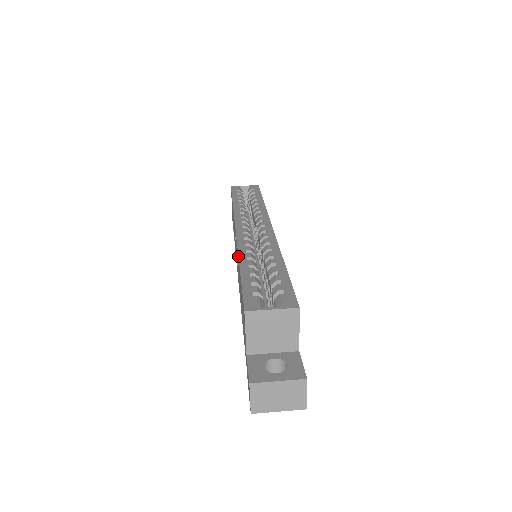
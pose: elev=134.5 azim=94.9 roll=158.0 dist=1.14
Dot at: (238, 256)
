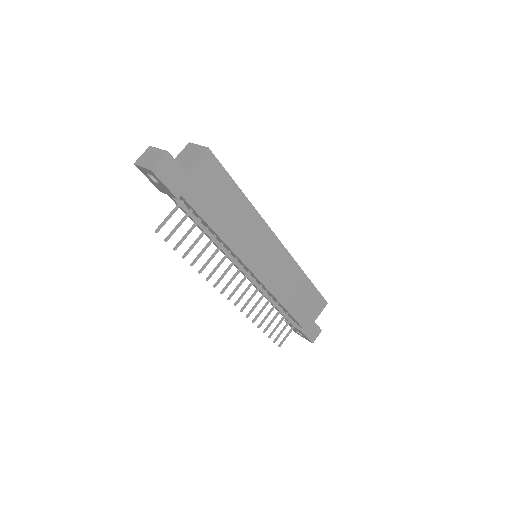
Dot at: occluded
